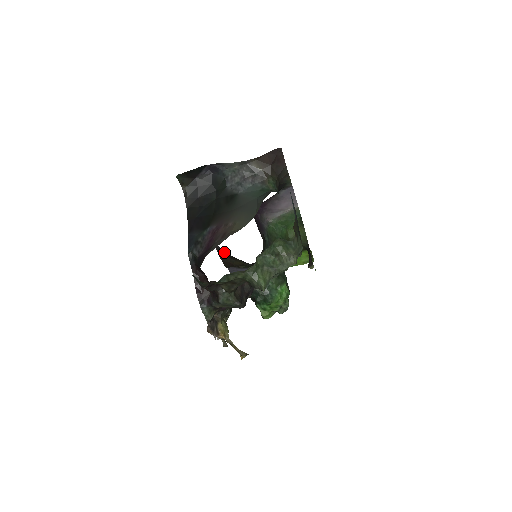
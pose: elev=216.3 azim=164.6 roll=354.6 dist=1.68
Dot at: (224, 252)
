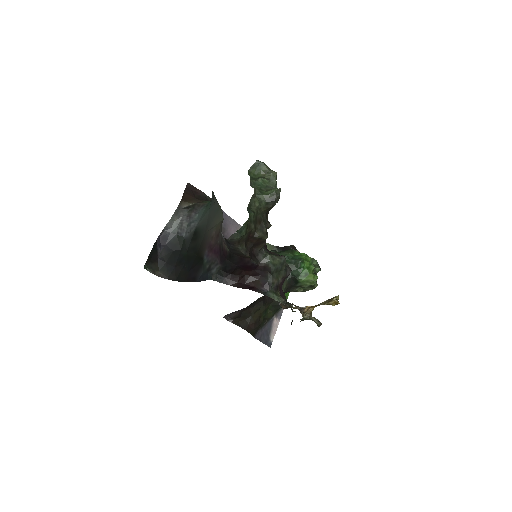
Dot at: (237, 312)
